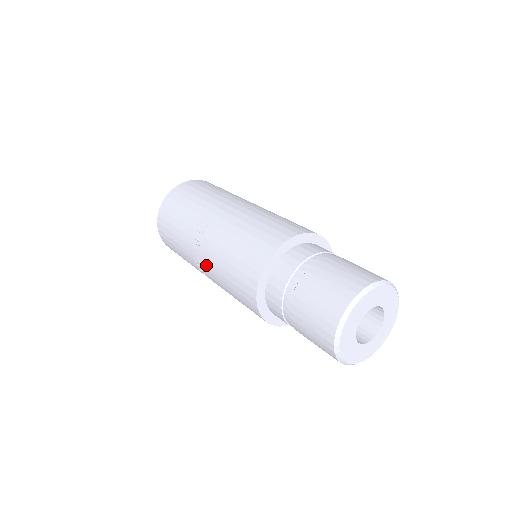
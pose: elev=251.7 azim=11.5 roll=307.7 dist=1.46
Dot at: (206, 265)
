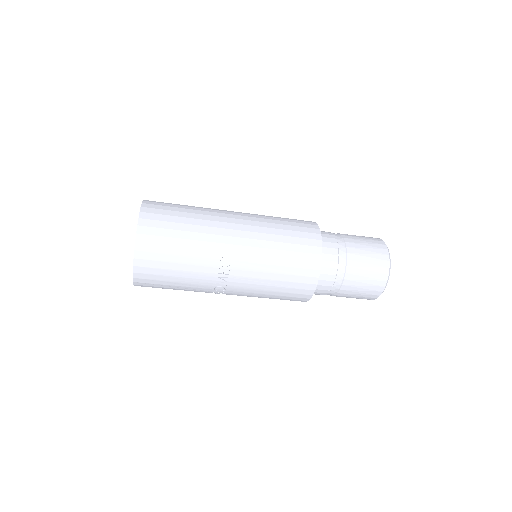
Dot at: (238, 289)
